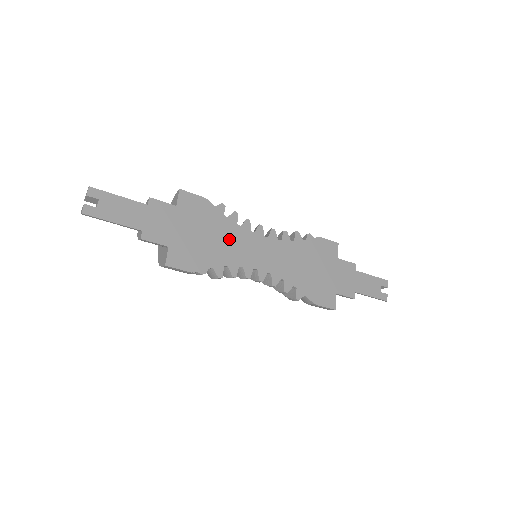
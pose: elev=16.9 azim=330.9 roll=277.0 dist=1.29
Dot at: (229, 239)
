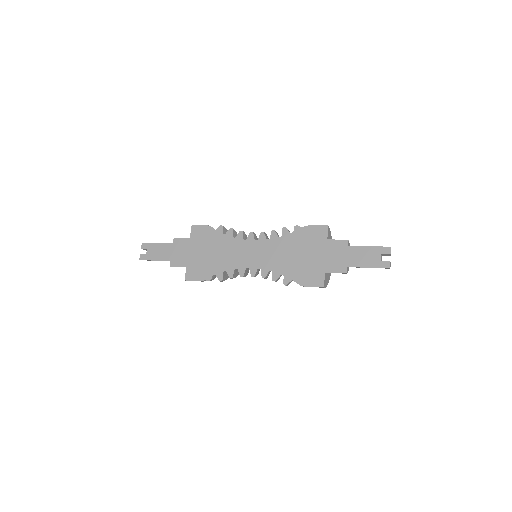
Dot at: (227, 250)
